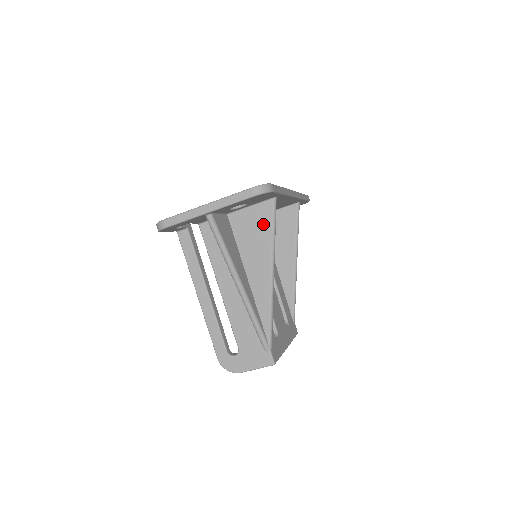
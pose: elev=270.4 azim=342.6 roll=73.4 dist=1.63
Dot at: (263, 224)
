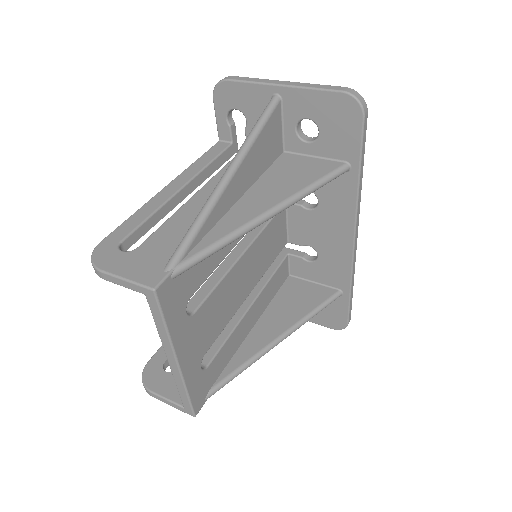
Dot at: (312, 173)
